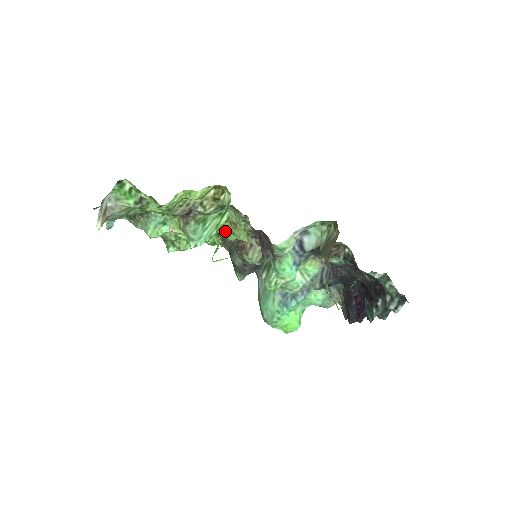
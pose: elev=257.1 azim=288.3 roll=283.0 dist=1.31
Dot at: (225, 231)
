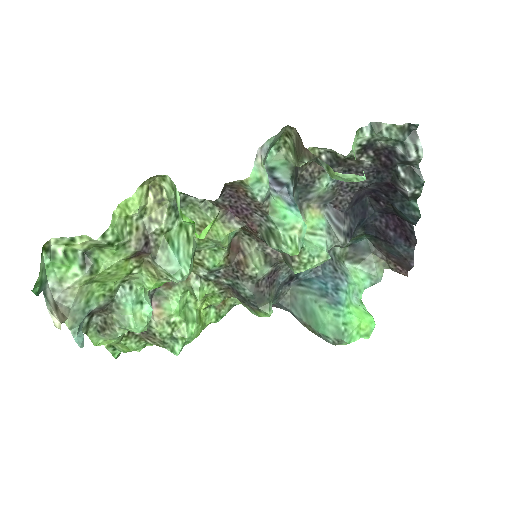
Dot at: (206, 257)
